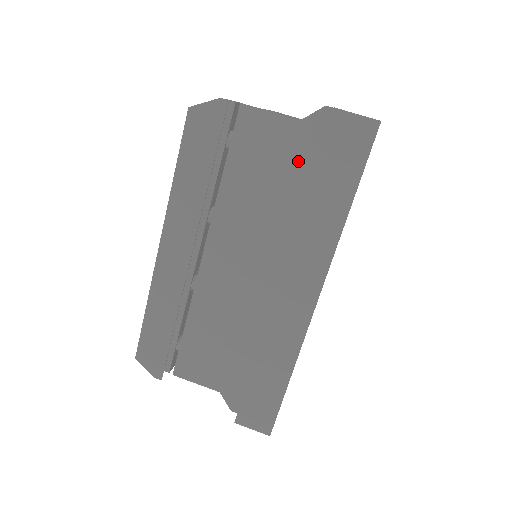
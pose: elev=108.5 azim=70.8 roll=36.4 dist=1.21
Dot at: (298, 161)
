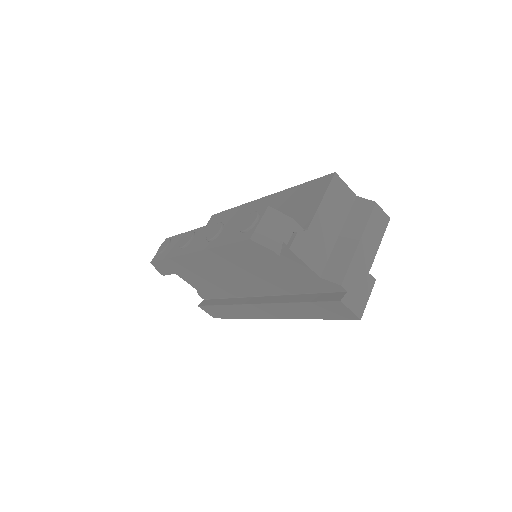
Dot at: (305, 284)
